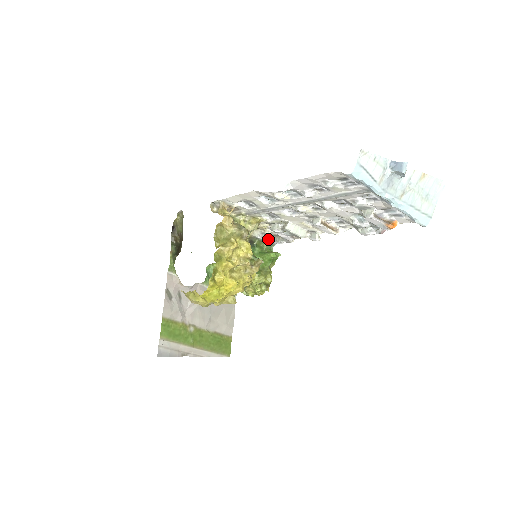
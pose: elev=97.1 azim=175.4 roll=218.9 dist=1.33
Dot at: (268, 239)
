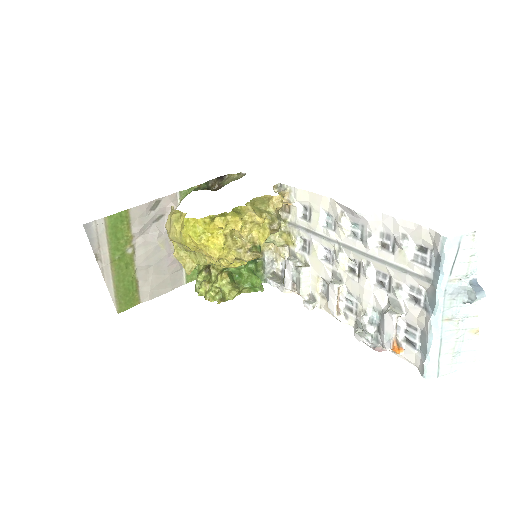
Dot at: (269, 271)
